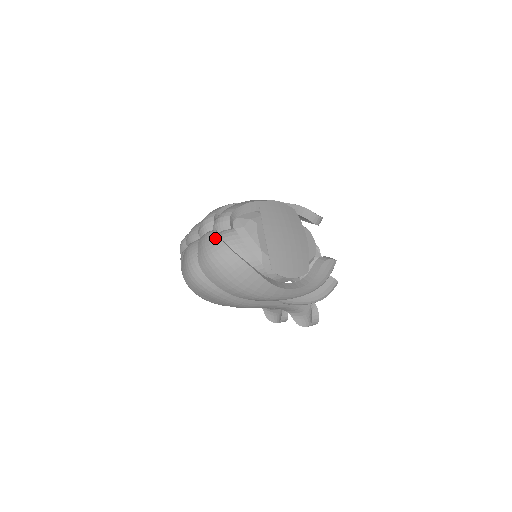
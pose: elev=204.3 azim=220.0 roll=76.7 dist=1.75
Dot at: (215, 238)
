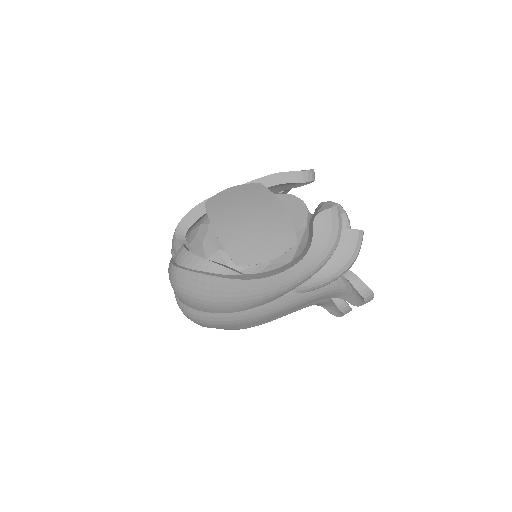
Dot at: (169, 265)
